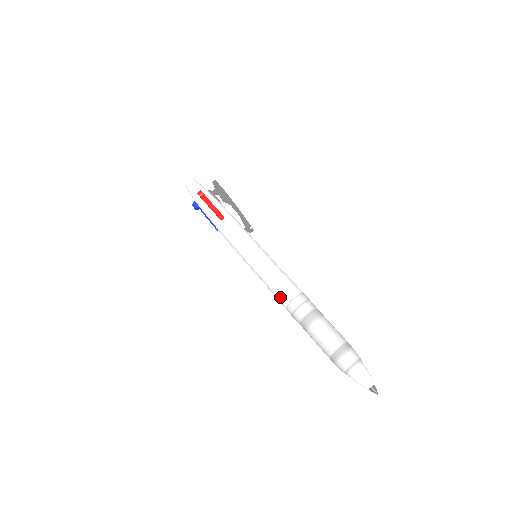
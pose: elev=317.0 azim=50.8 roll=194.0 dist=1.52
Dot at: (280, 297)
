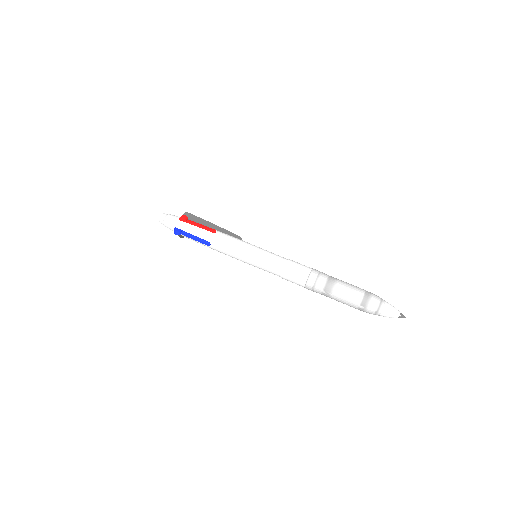
Dot at: (299, 274)
